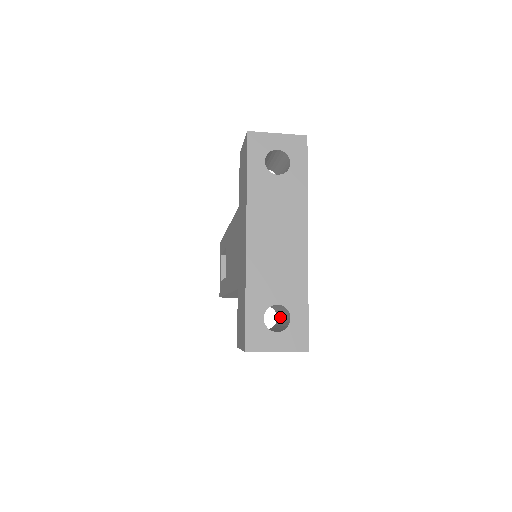
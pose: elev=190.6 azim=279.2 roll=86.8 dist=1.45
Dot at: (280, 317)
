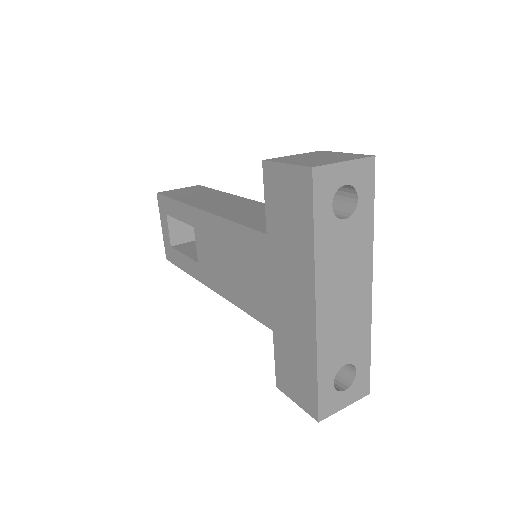
Dot at: occluded
